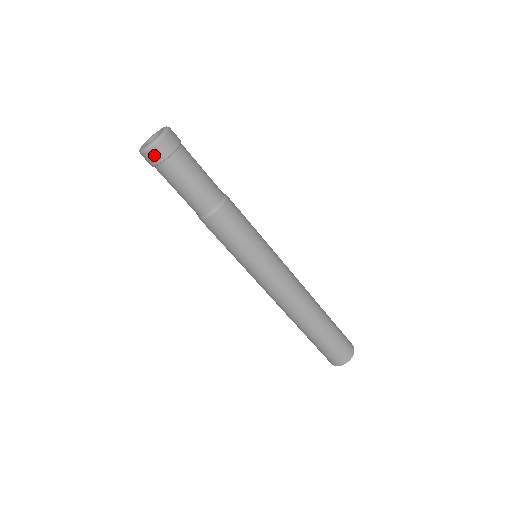
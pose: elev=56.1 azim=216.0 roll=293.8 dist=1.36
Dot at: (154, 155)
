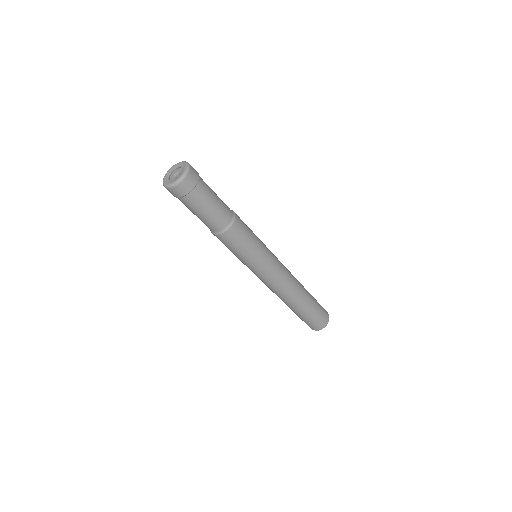
Dot at: (181, 189)
